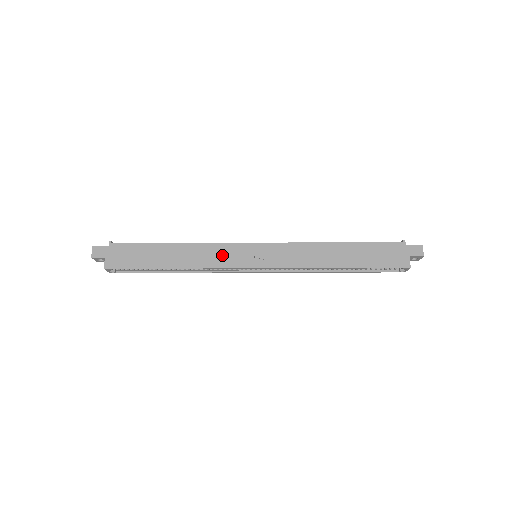
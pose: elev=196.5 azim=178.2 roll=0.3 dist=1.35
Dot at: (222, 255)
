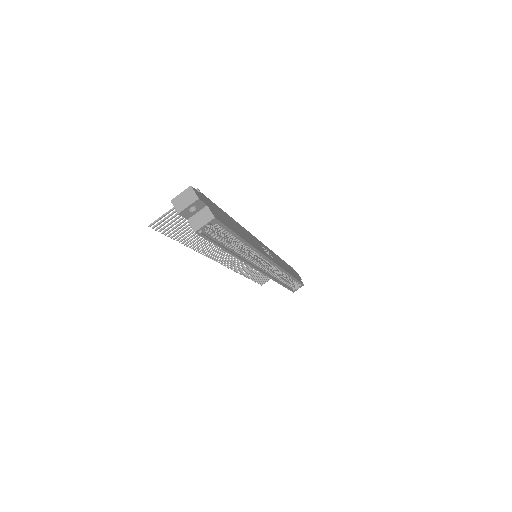
Dot at: (257, 243)
